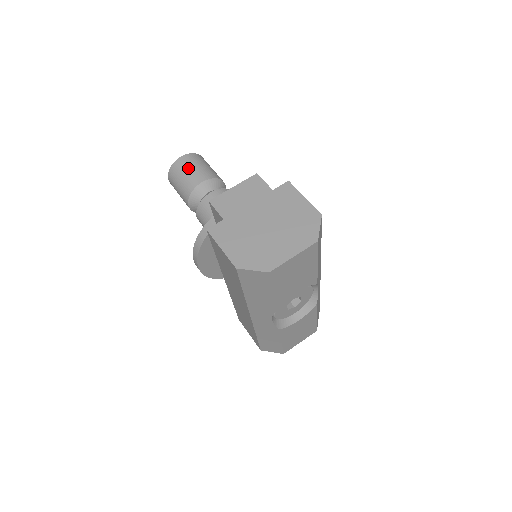
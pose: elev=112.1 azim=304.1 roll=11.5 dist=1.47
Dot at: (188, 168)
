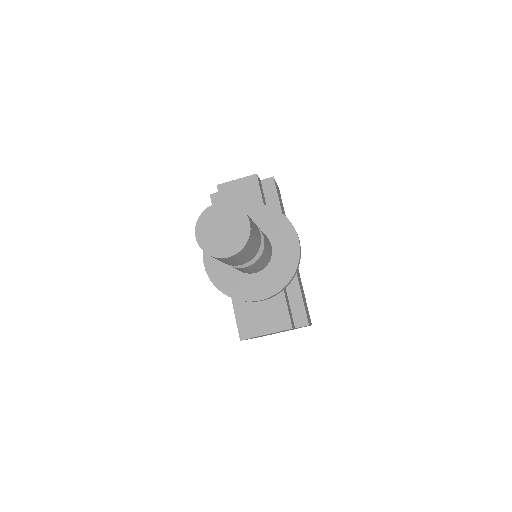
Dot at: (231, 262)
